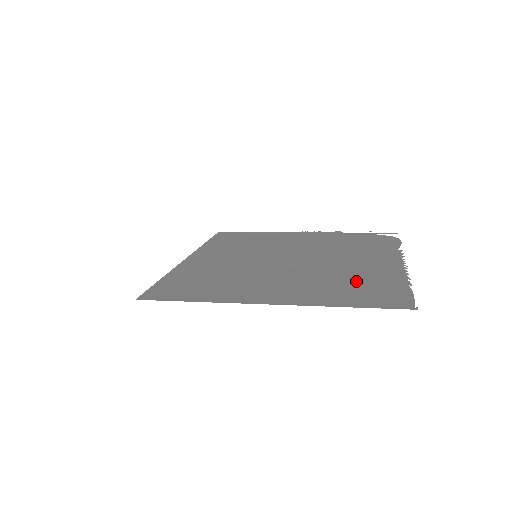
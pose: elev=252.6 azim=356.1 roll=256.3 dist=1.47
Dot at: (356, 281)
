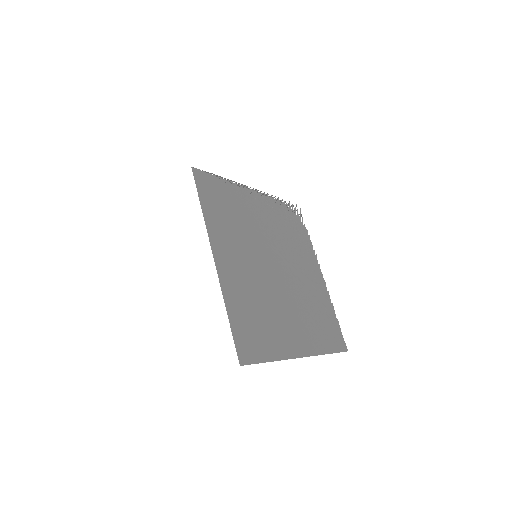
Dot at: (320, 313)
